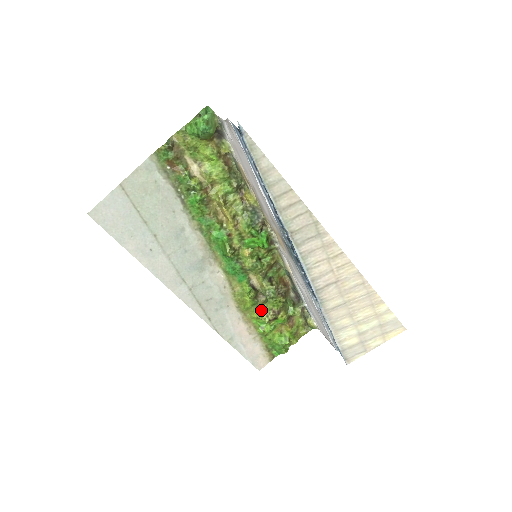
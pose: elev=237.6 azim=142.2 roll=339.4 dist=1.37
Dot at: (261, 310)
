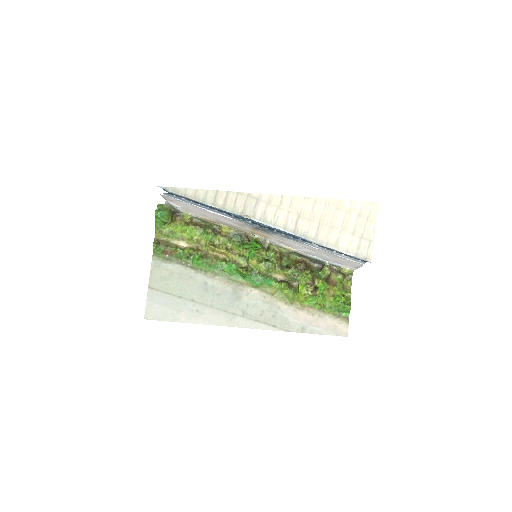
Dot at: (300, 290)
